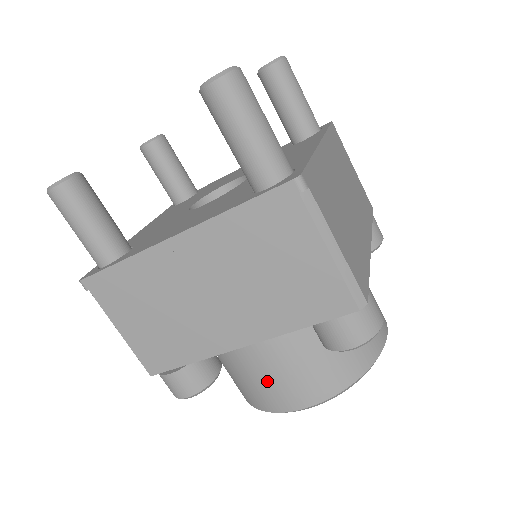
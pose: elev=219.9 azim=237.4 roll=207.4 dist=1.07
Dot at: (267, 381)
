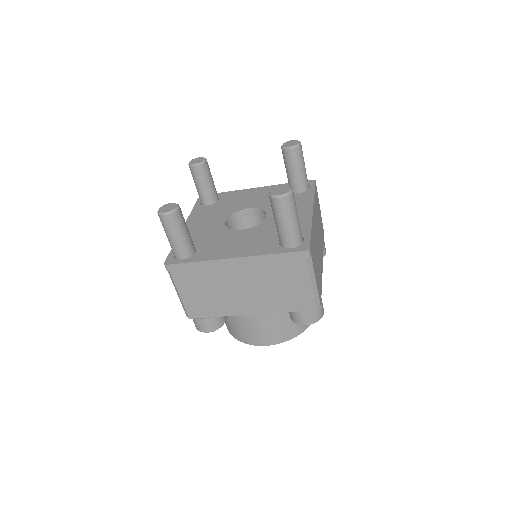
Dot at: (253, 329)
